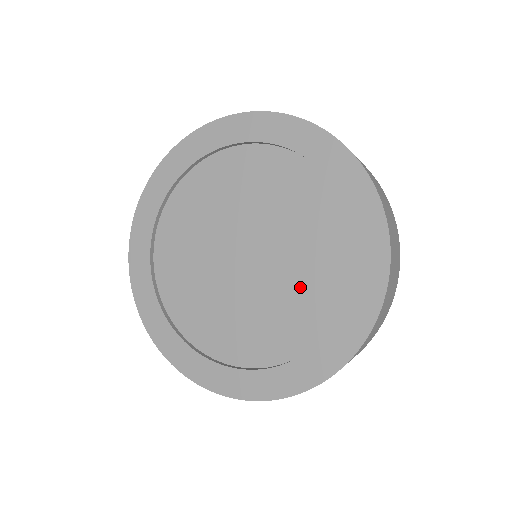
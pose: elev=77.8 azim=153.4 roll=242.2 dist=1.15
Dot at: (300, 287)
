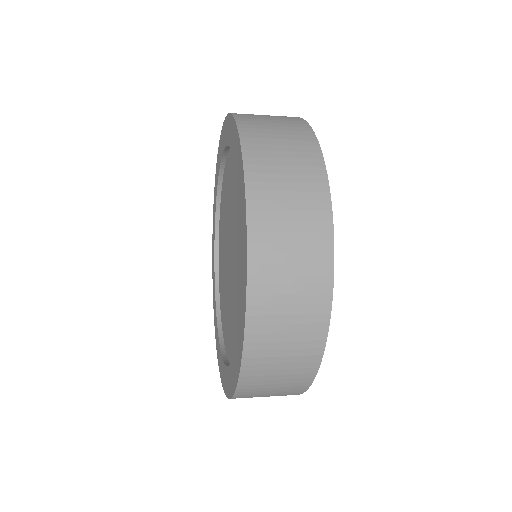
Dot at: (237, 215)
